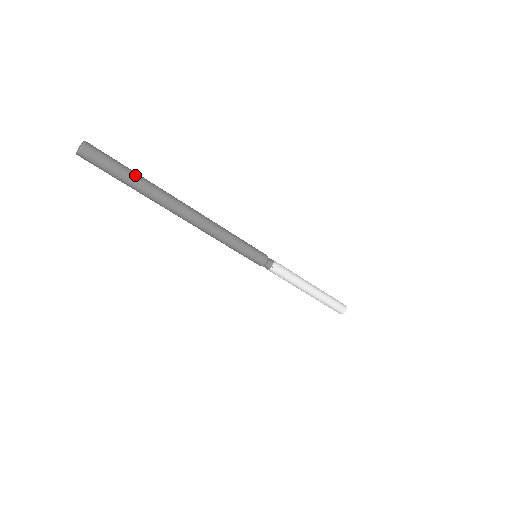
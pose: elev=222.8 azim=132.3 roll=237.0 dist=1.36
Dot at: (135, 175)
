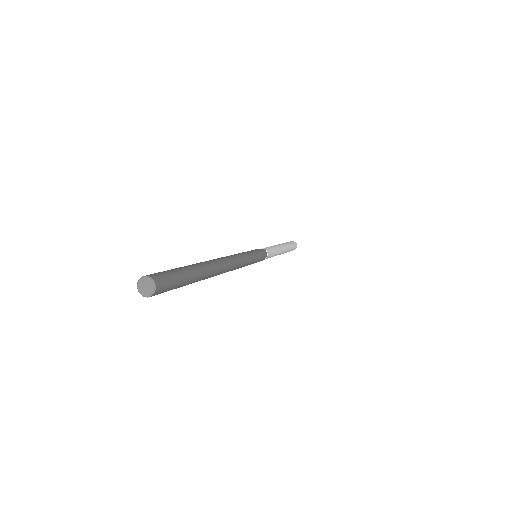
Dot at: (192, 273)
